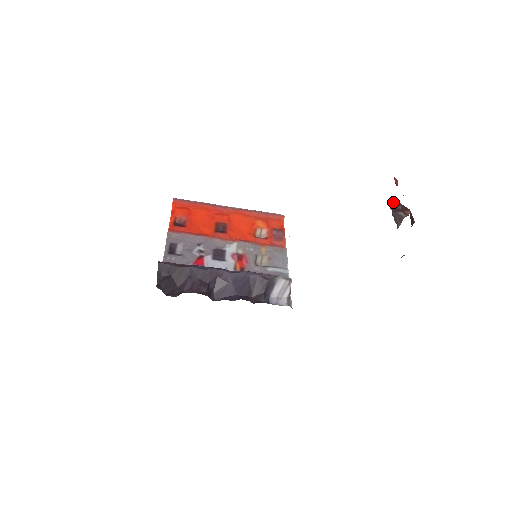
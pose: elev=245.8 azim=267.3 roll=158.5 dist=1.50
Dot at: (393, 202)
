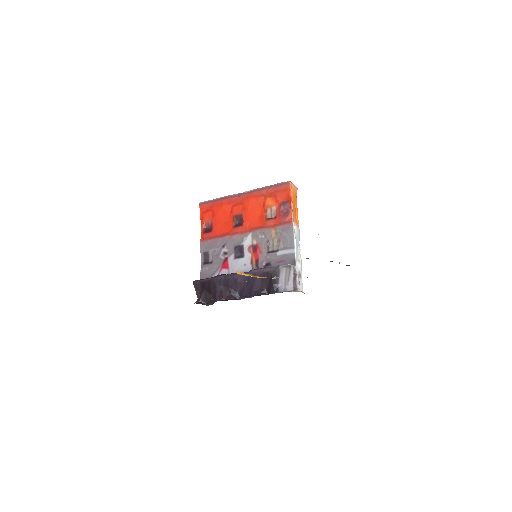
Dot at: occluded
